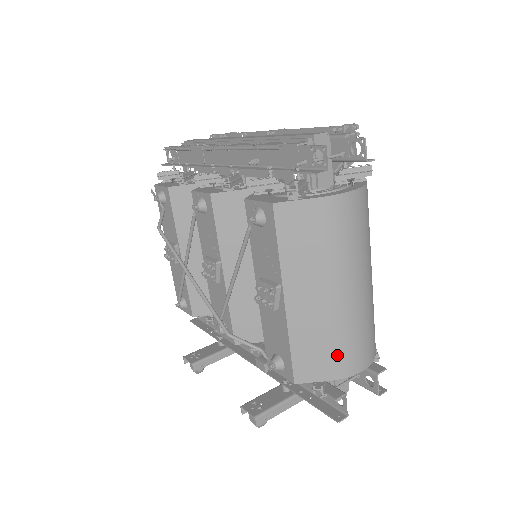
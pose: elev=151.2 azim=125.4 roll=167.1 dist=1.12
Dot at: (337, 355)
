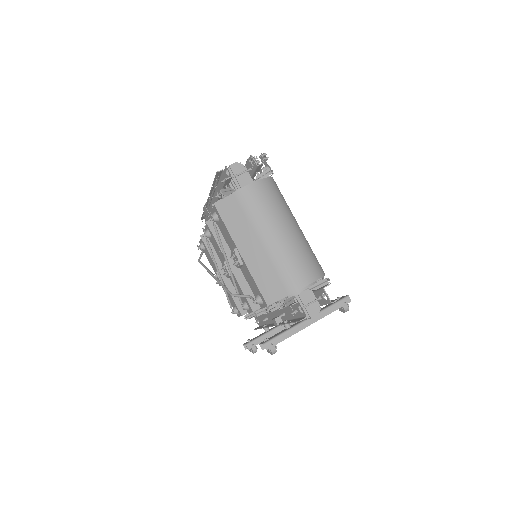
Dot at: (283, 278)
